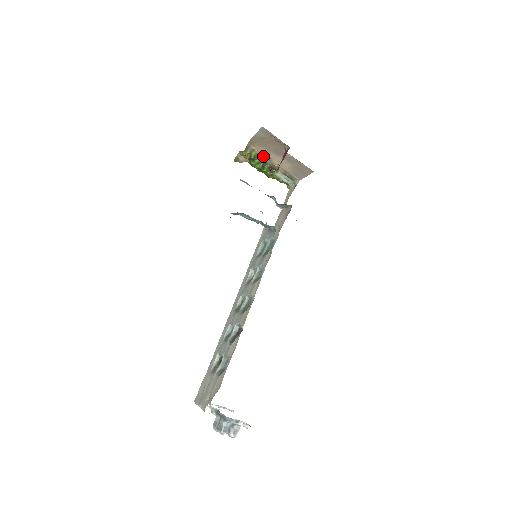
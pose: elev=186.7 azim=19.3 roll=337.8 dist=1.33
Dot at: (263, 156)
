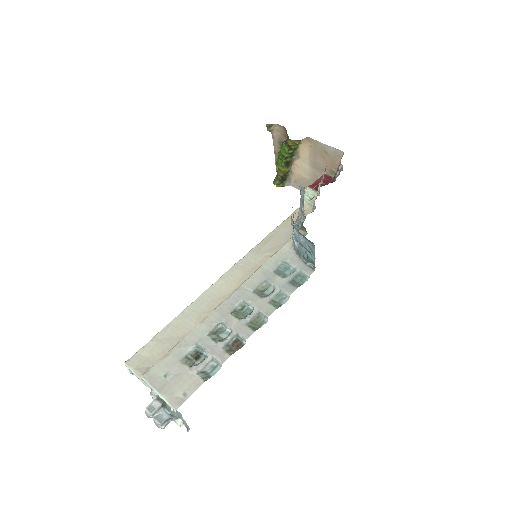
Dot at: (297, 151)
